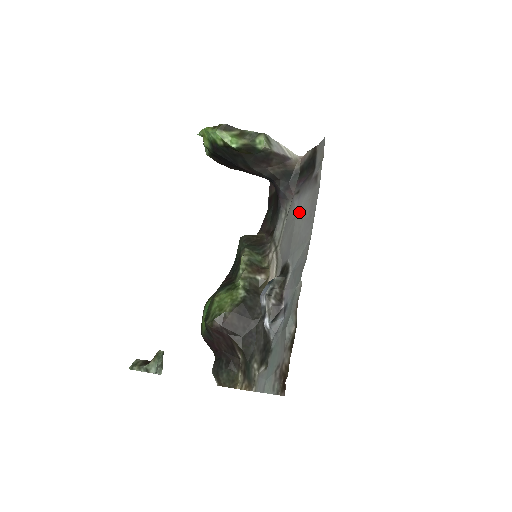
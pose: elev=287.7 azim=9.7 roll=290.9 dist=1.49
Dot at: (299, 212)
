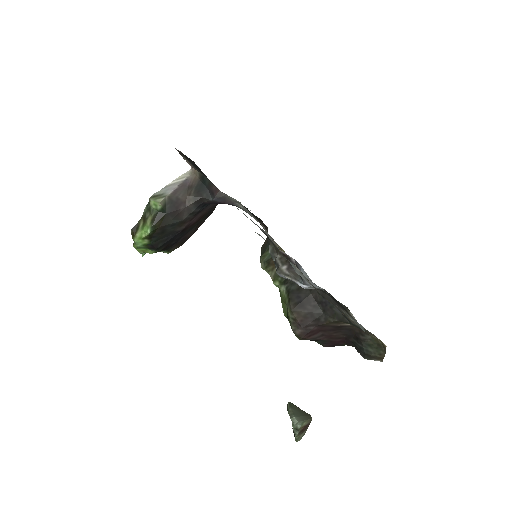
Dot at: occluded
